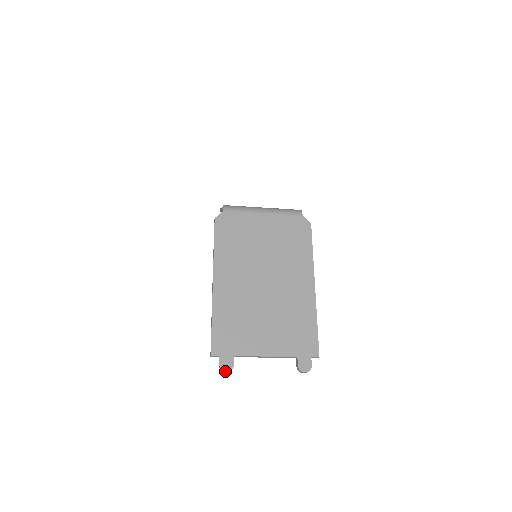
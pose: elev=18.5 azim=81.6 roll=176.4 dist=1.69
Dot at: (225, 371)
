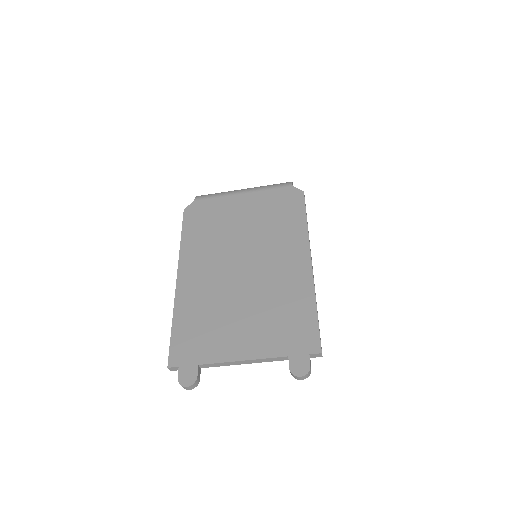
Dot at: (185, 386)
